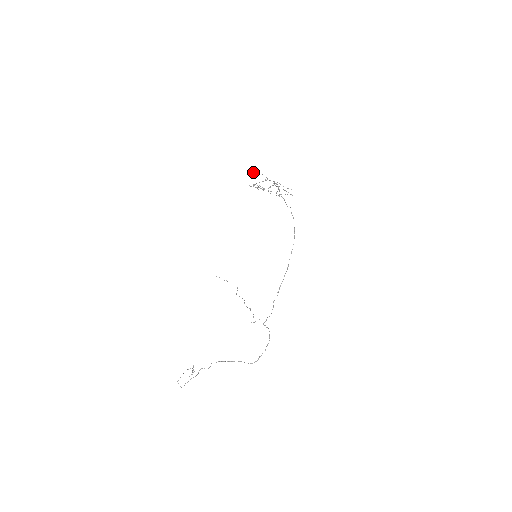
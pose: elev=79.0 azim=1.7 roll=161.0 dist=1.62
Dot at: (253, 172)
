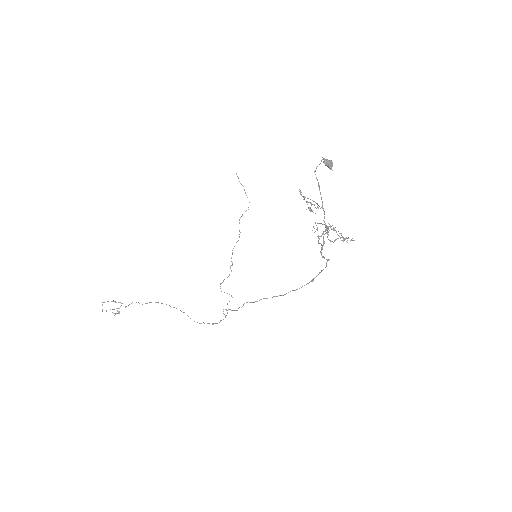
Dot at: (326, 164)
